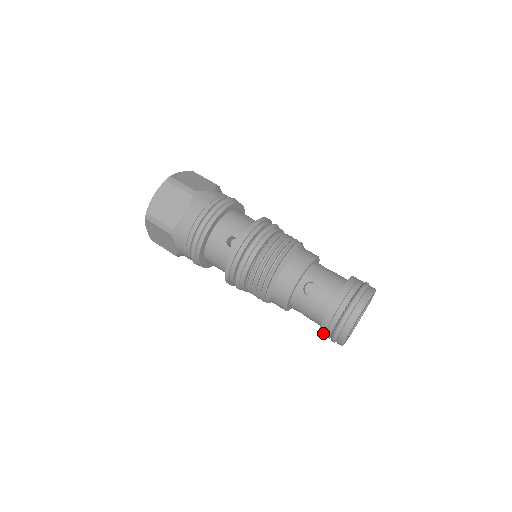
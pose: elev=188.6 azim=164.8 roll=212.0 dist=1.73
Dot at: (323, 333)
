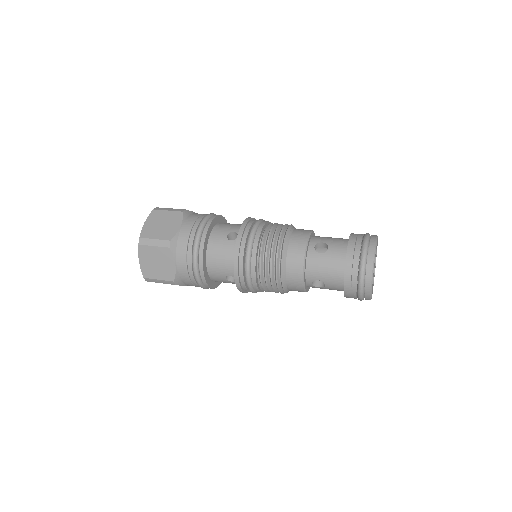
Dot at: (349, 286)
